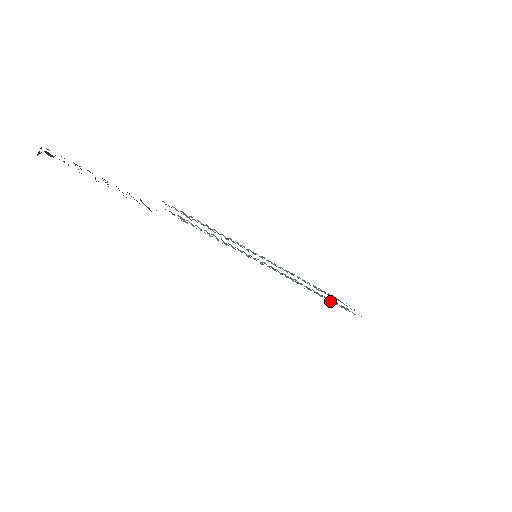
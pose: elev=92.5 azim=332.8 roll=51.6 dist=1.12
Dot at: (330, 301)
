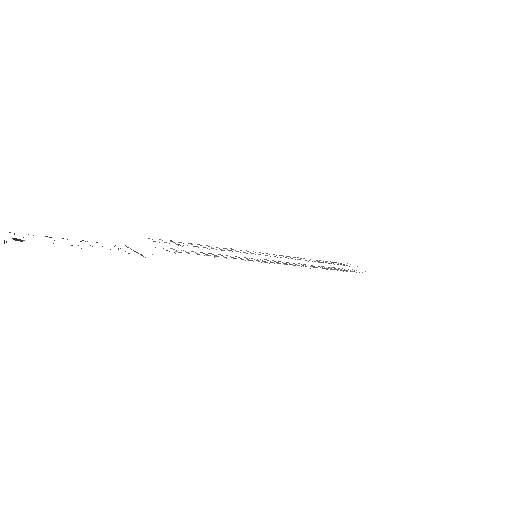
Dot at: occluded
